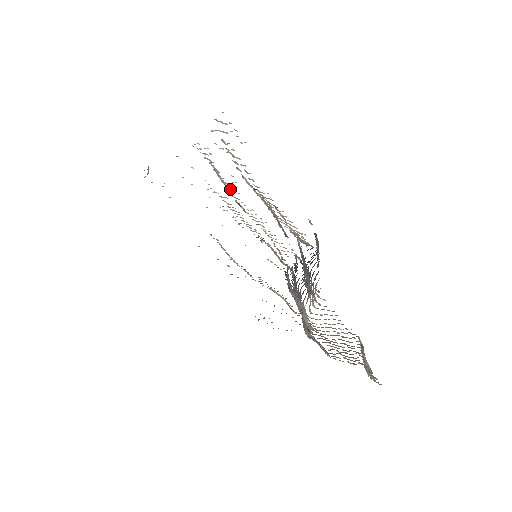
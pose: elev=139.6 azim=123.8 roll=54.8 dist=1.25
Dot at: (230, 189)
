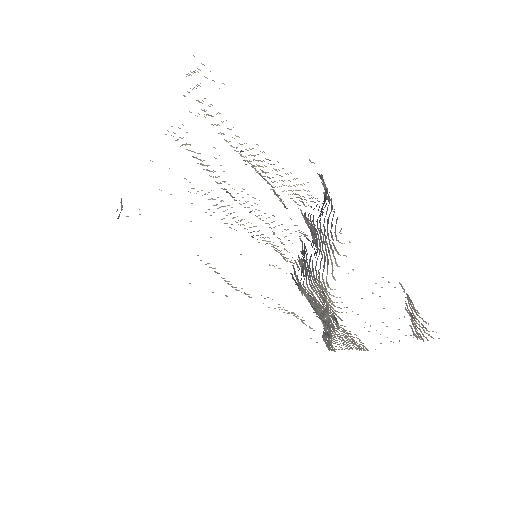
Dot at: (214, 171)
